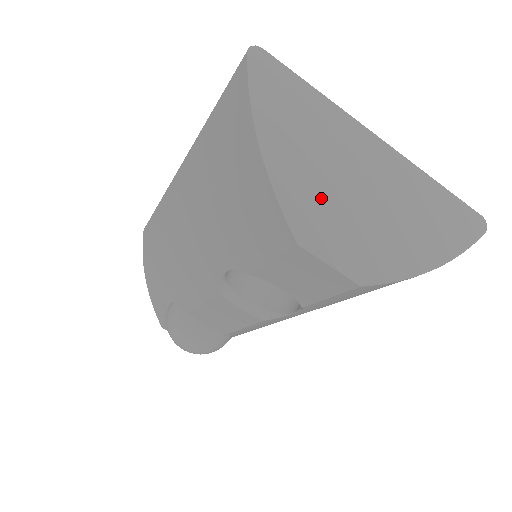
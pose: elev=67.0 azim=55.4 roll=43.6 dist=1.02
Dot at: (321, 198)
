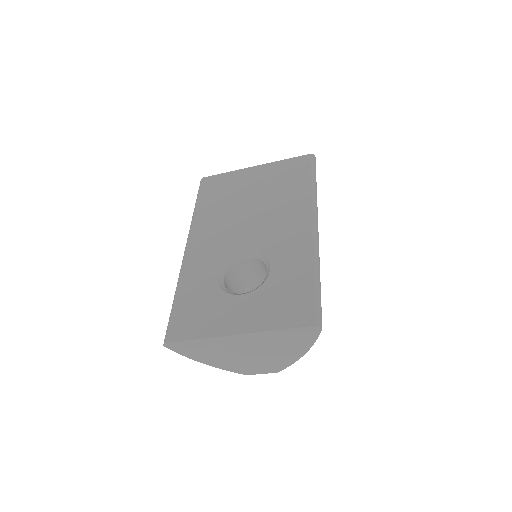
Dot at: (239, 363)
